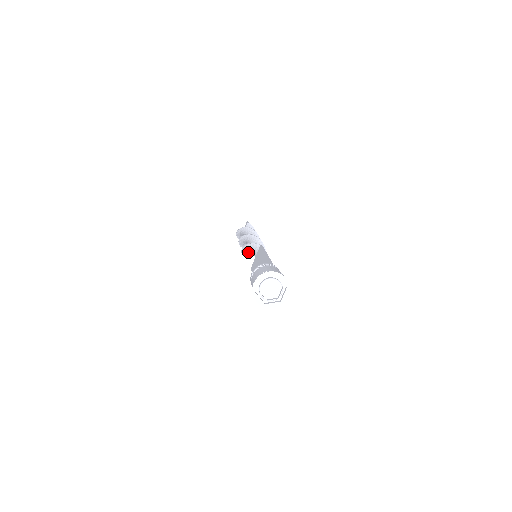
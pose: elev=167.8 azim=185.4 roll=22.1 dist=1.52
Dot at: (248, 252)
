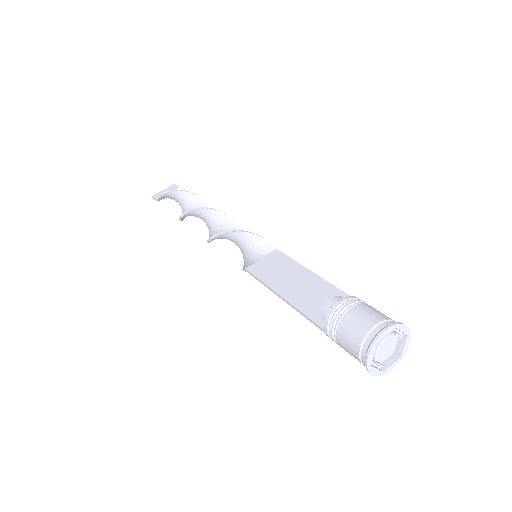
Dot at: (225, 238)
